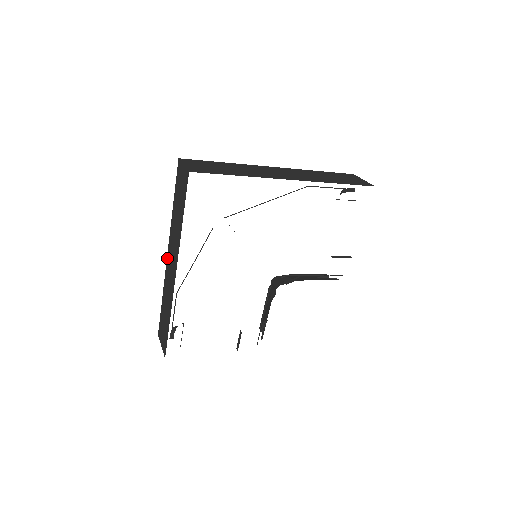
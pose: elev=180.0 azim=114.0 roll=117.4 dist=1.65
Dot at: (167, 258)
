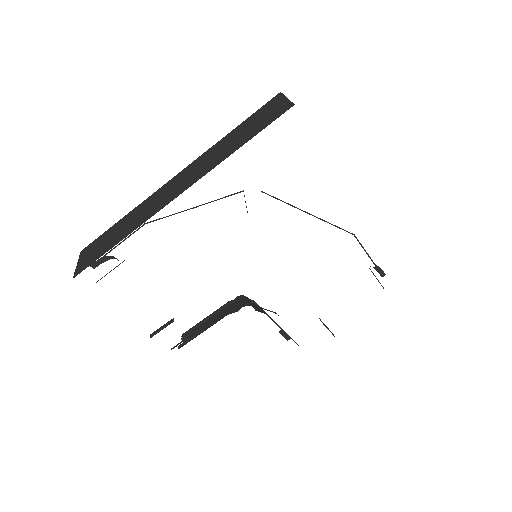
Dot at: (173, 178)
